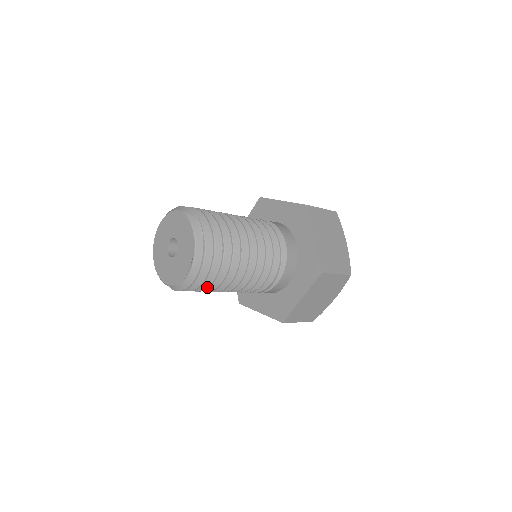
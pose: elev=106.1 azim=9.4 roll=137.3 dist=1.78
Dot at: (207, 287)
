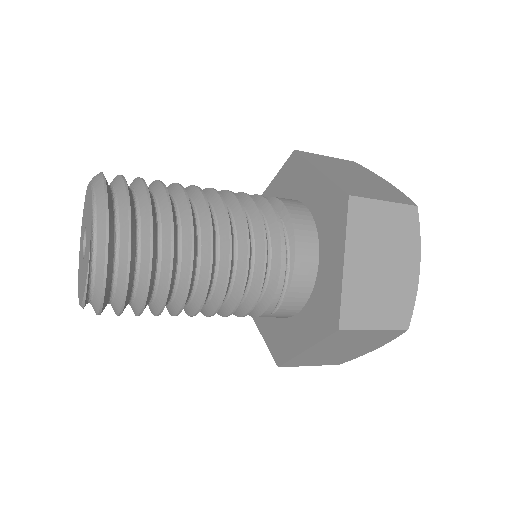
Dot at: (147, 274)
